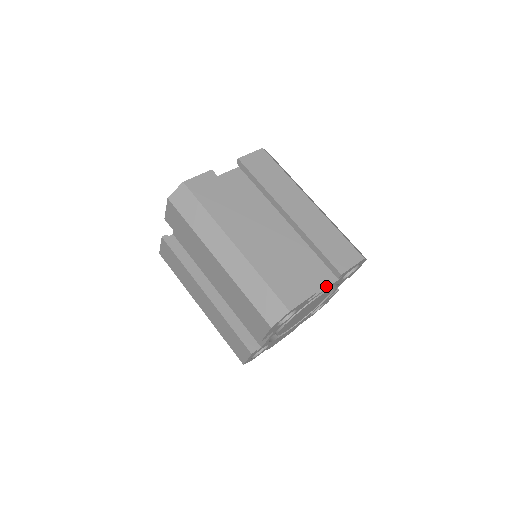
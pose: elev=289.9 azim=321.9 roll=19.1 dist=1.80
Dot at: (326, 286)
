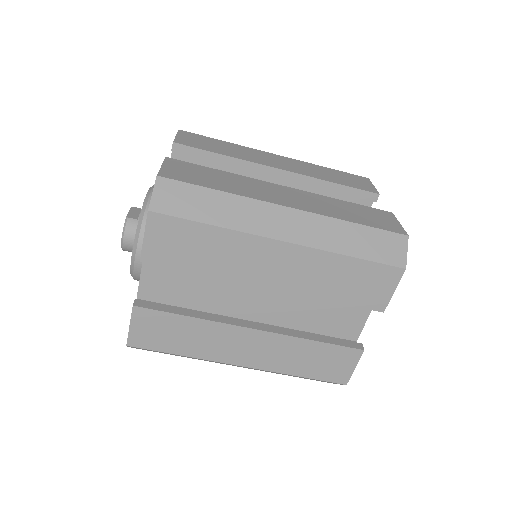
Dot at: (369, 311)
